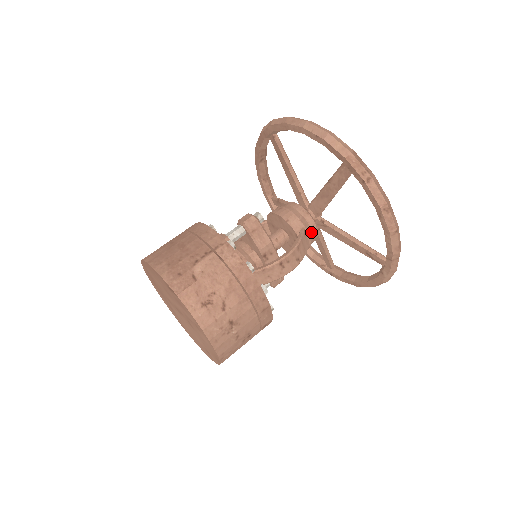
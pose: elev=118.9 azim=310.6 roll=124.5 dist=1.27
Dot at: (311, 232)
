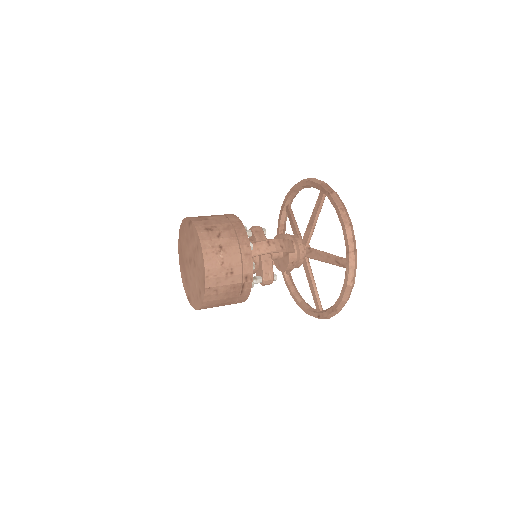
Dot at: (298, 247)
